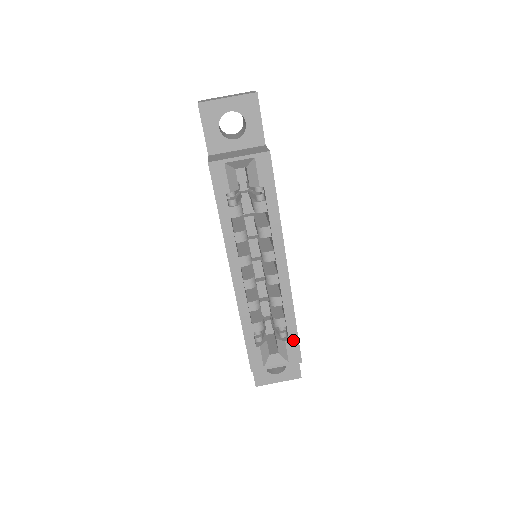
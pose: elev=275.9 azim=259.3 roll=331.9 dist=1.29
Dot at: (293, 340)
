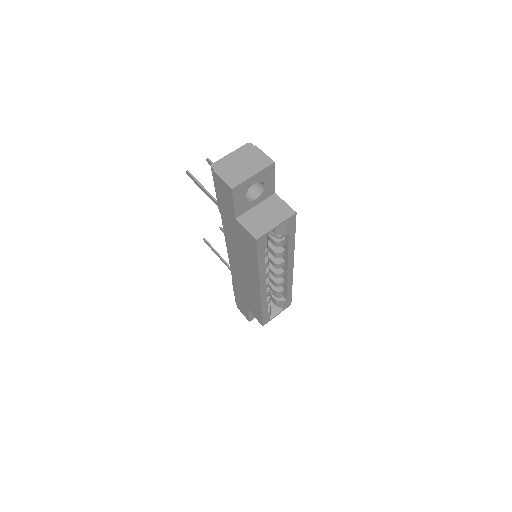
Dot at: (289, 298)
